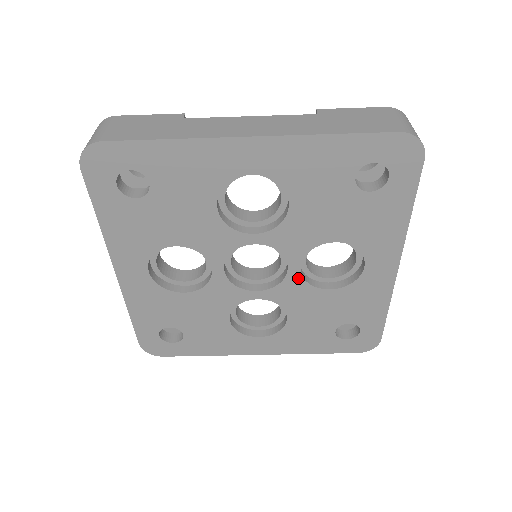
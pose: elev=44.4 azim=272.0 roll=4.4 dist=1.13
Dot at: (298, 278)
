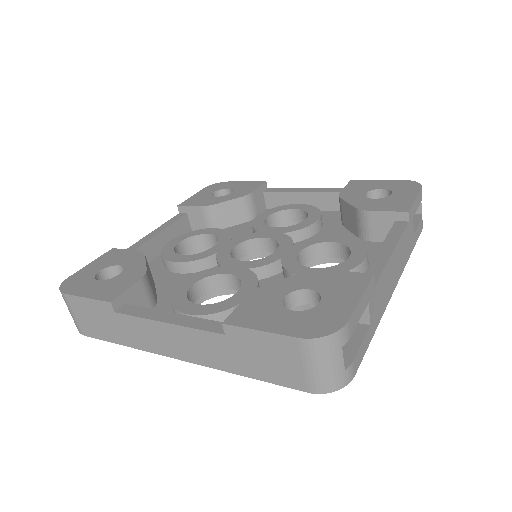
Dot at: occluded
